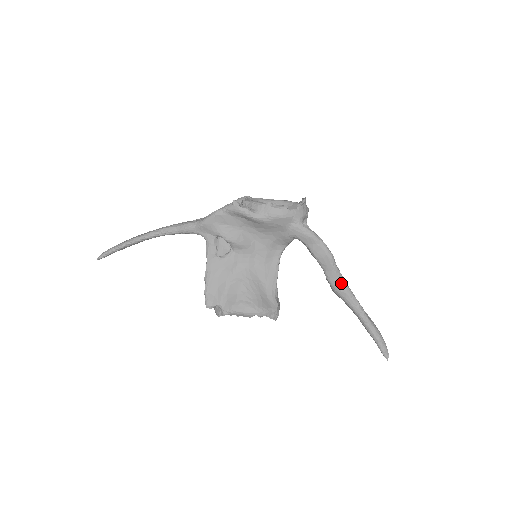
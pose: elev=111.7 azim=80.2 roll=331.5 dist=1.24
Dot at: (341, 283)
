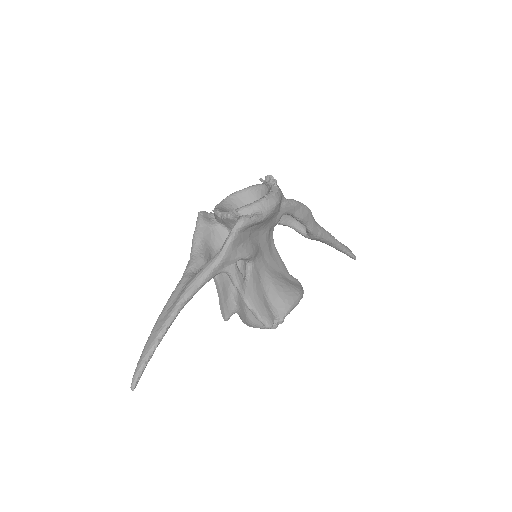
Dot at: (319, 227)
